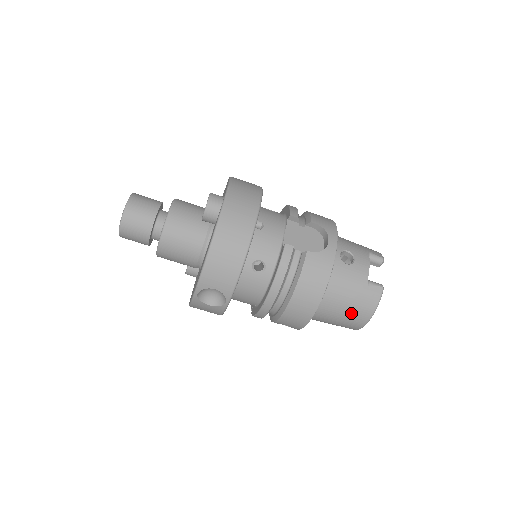
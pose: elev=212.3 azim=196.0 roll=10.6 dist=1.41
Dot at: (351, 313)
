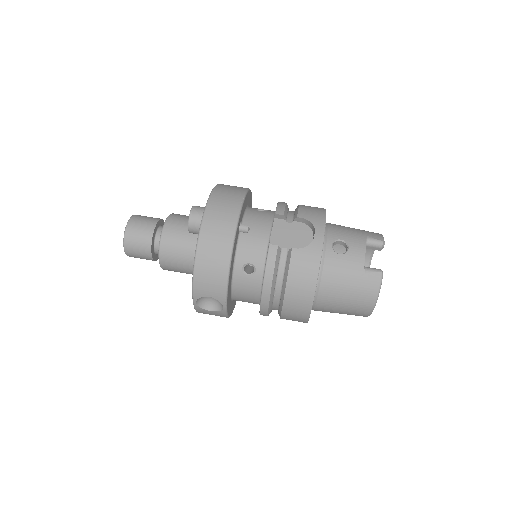
Dot at: (353, 302)
